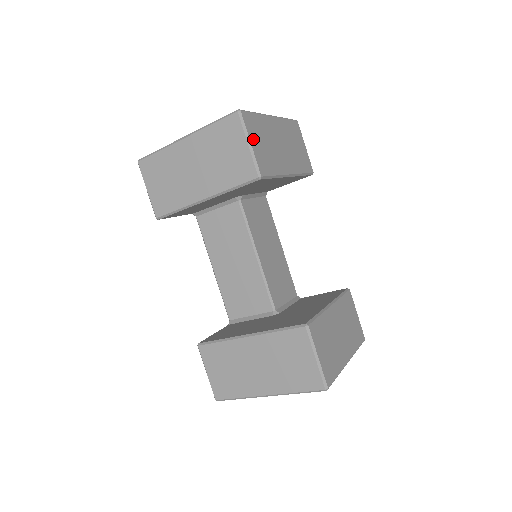
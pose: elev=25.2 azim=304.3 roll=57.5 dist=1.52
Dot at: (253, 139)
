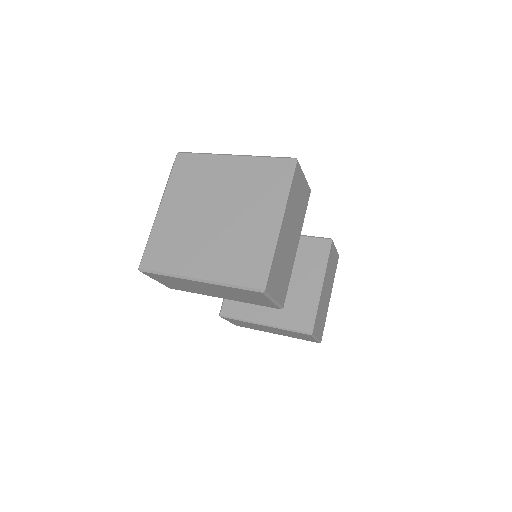
Dot at: (275, 291)
